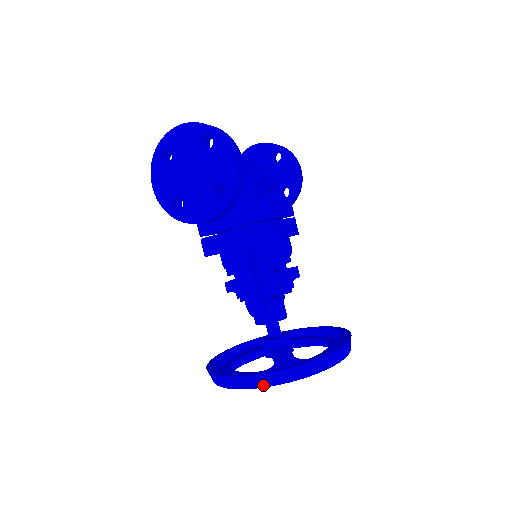
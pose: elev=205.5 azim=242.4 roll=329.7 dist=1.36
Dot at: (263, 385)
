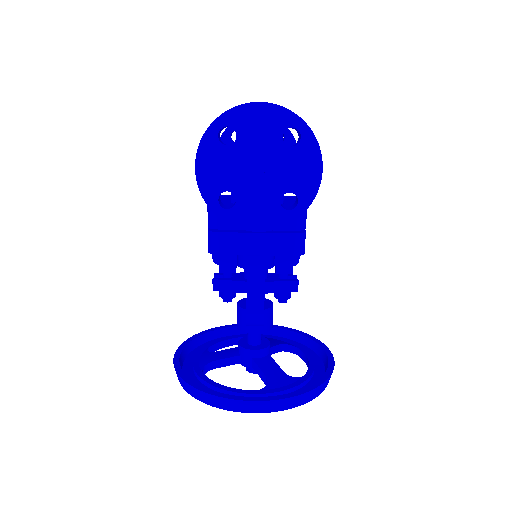
Dot at: (267, 410)
